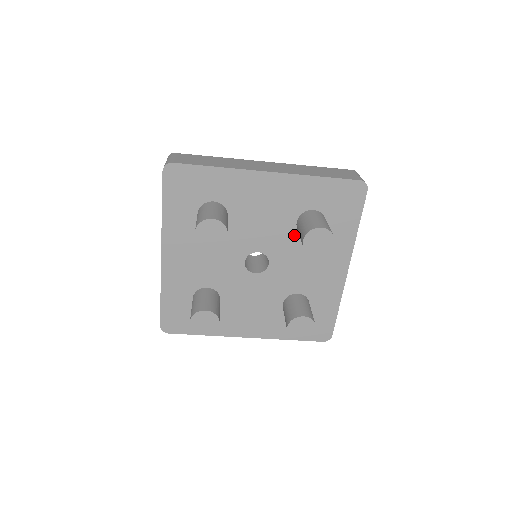
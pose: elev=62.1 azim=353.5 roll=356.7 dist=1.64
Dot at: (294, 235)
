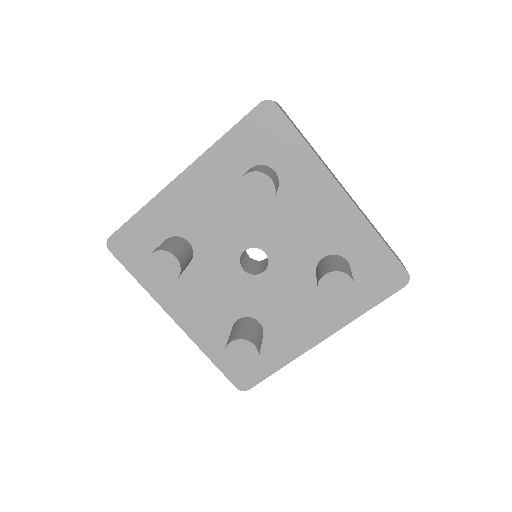
Dot at: occluded
